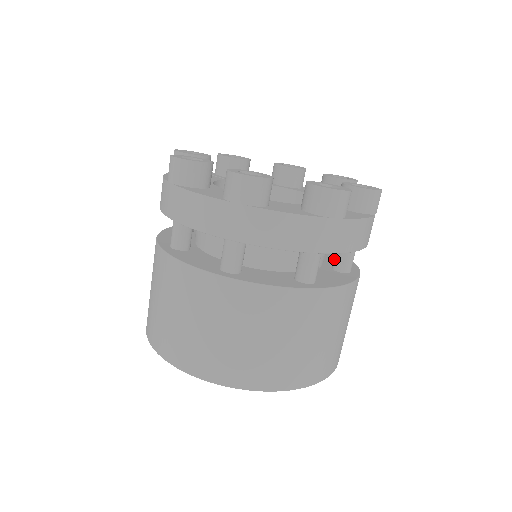
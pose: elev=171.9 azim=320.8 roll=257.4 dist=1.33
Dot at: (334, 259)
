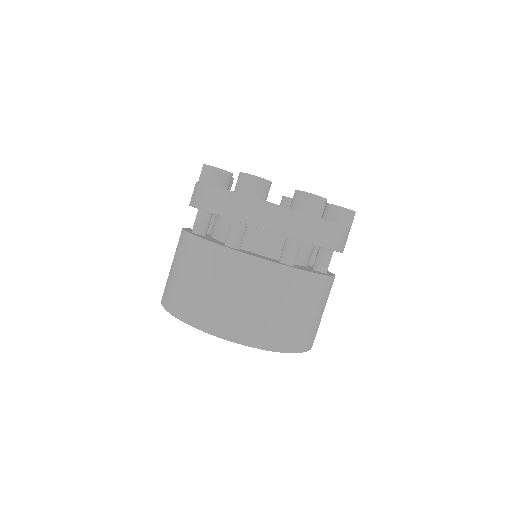
Dot at: occluded
